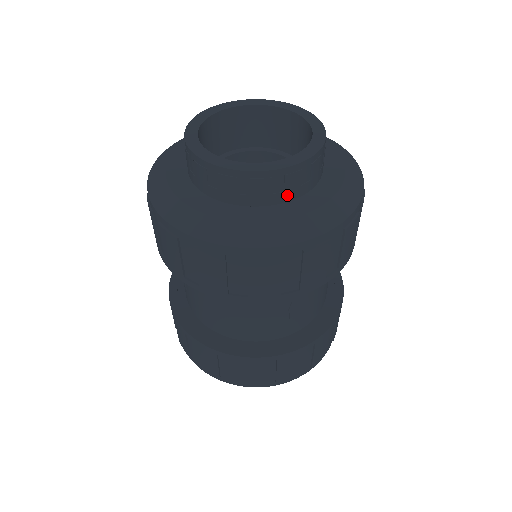
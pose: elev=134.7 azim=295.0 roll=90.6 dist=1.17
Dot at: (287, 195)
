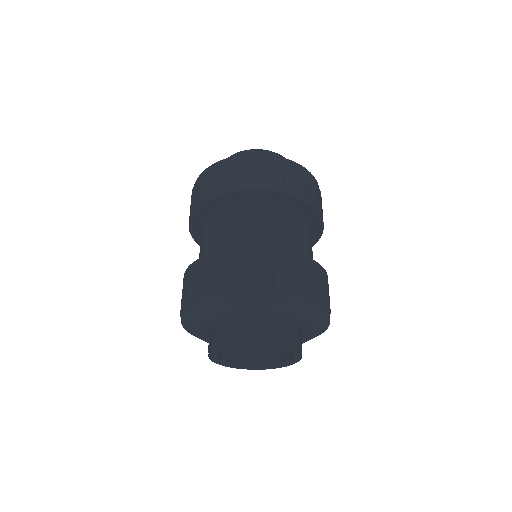
Dot at: occluded
